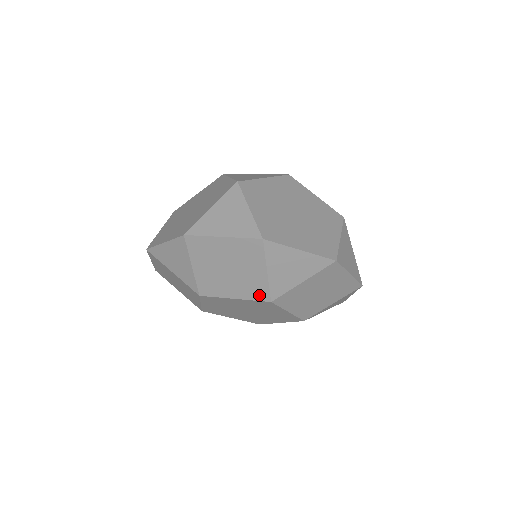
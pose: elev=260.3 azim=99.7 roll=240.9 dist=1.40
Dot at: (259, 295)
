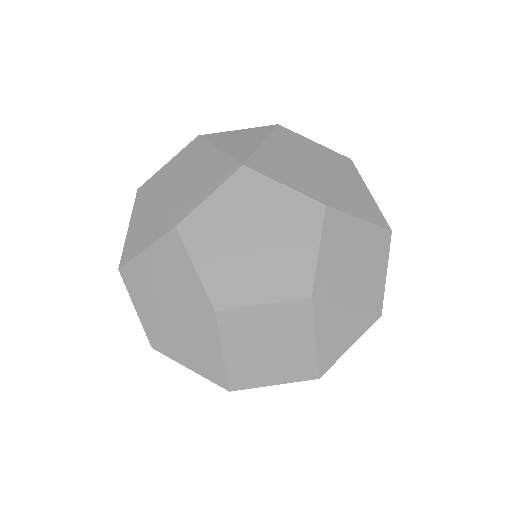
Dot at: (316, 194)
